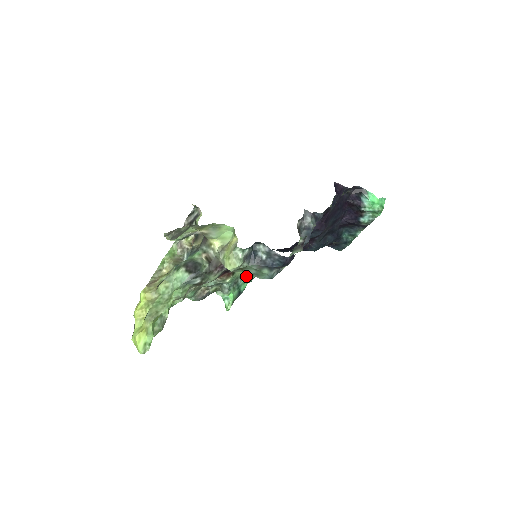
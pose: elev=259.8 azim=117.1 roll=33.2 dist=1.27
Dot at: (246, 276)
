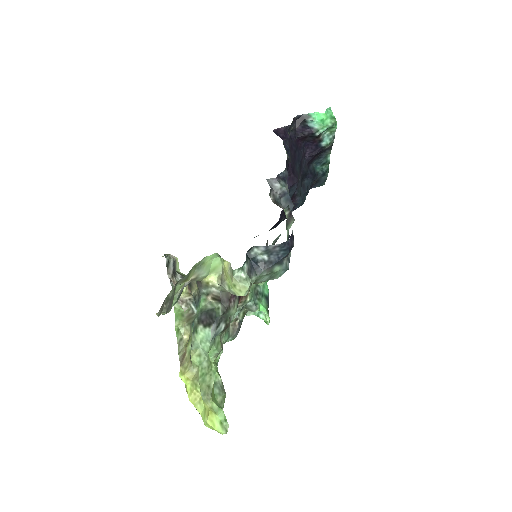
Dot at: (262, 282)
